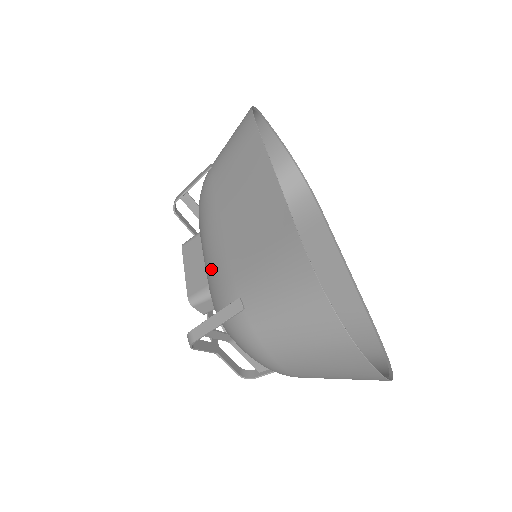
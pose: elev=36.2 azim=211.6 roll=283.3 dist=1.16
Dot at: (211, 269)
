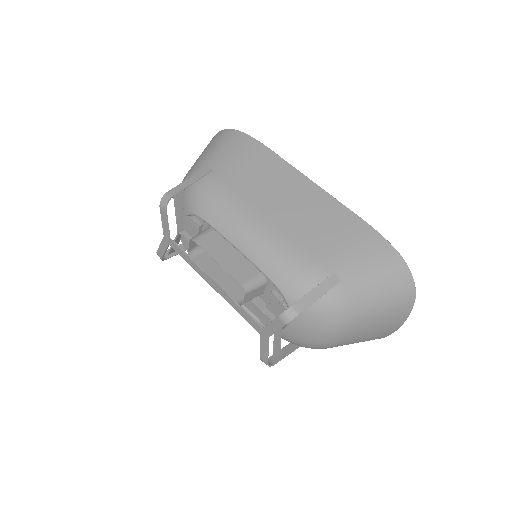
Dot at: (275, 255)
